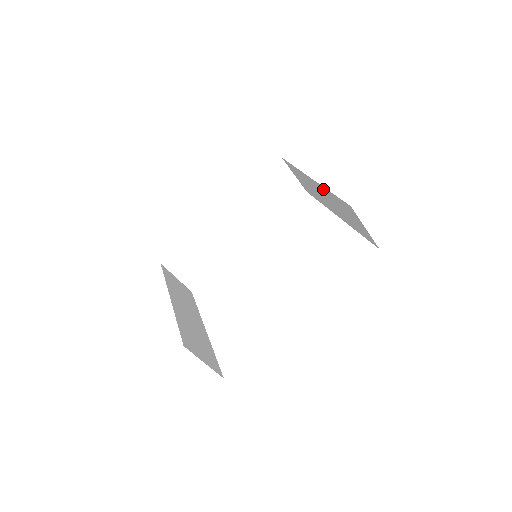
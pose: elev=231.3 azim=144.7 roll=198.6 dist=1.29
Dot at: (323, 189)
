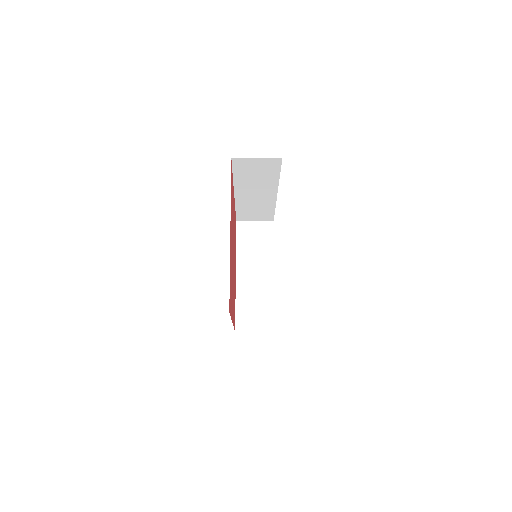
Dot at: occluded
